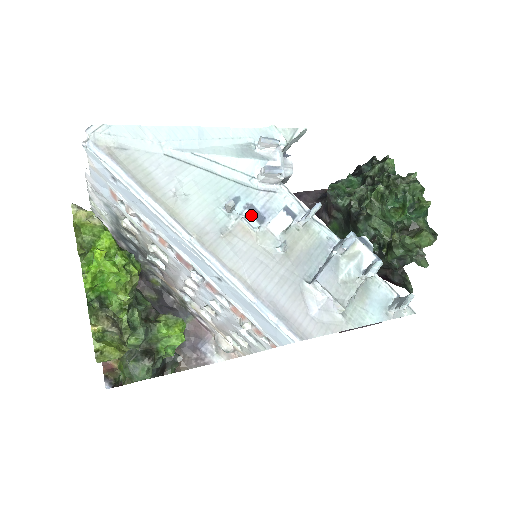
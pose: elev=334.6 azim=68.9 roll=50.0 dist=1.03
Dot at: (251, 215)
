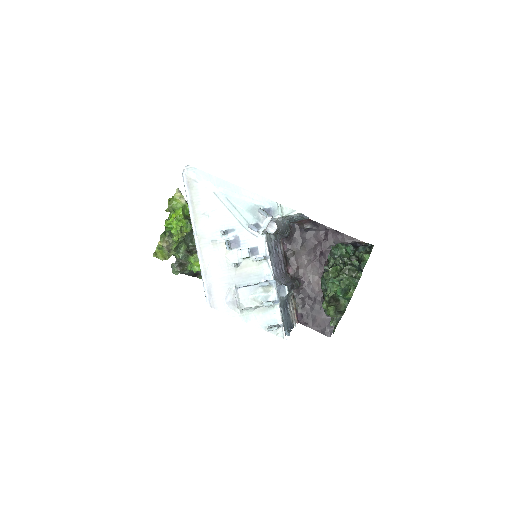
Dot at: (226, 243)
